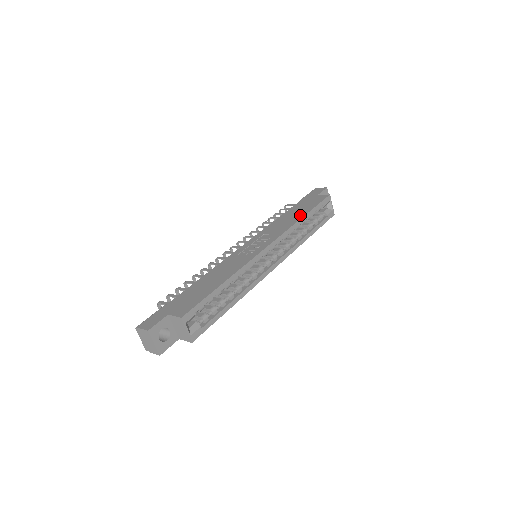
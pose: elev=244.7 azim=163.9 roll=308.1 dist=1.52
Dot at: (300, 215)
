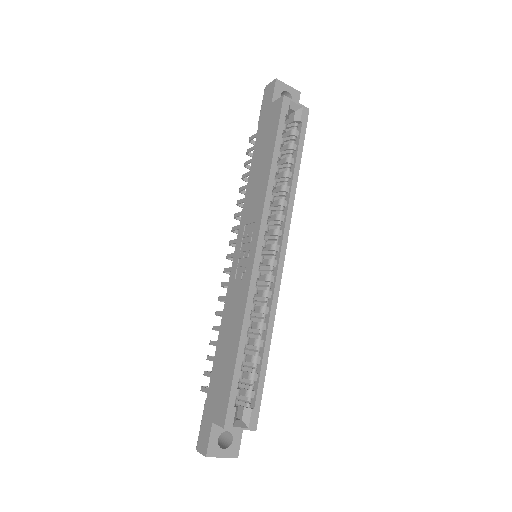
Dot at: (267, 164)
